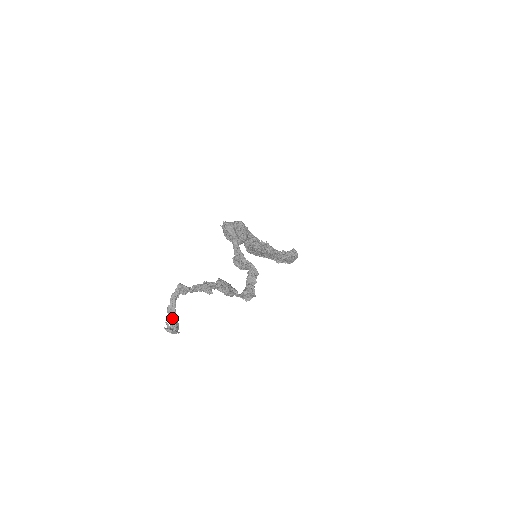
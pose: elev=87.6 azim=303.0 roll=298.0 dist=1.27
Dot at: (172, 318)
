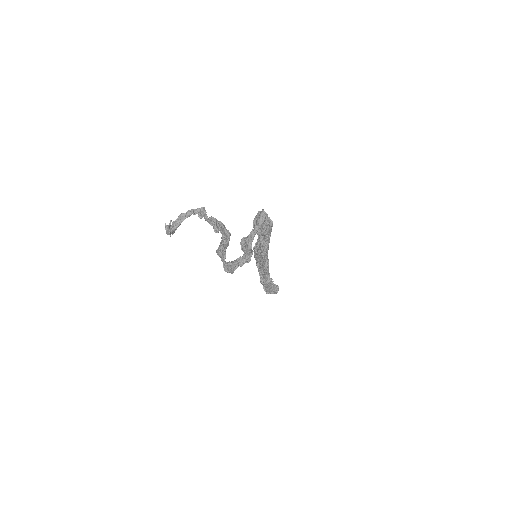
Dot at: (177, 222)
